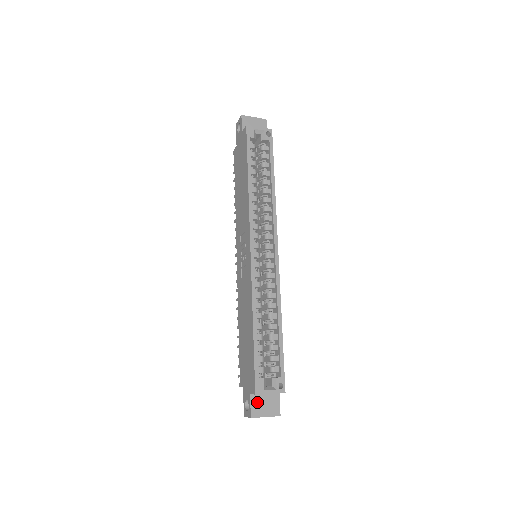
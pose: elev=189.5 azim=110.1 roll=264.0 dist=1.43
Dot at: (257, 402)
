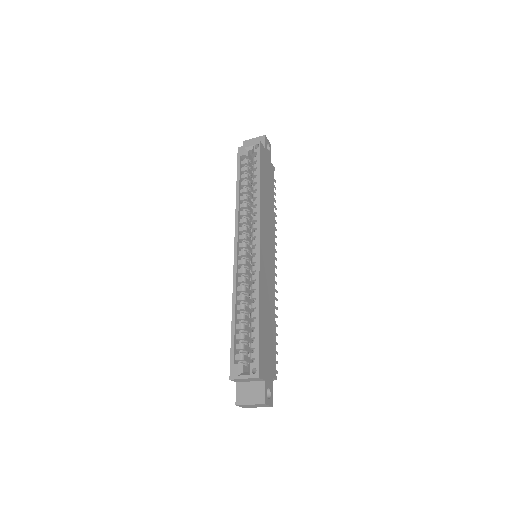
Dot at: (242, 390)
